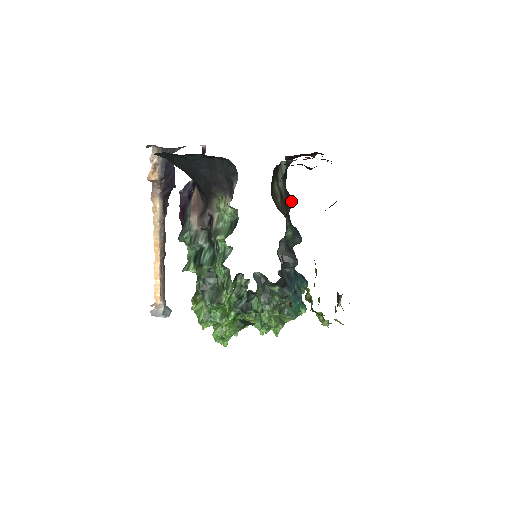
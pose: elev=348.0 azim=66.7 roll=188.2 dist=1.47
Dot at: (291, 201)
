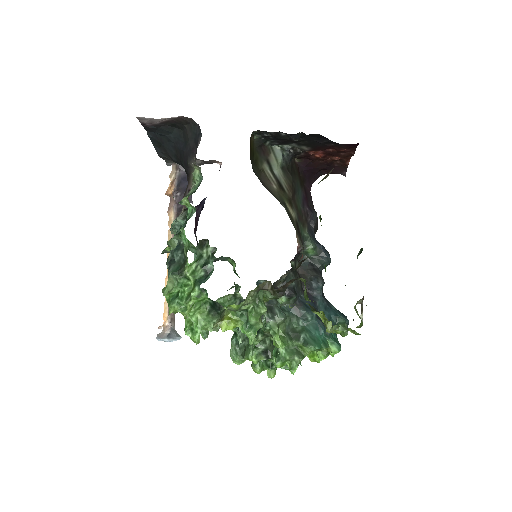
Dot at: (316, 217)
